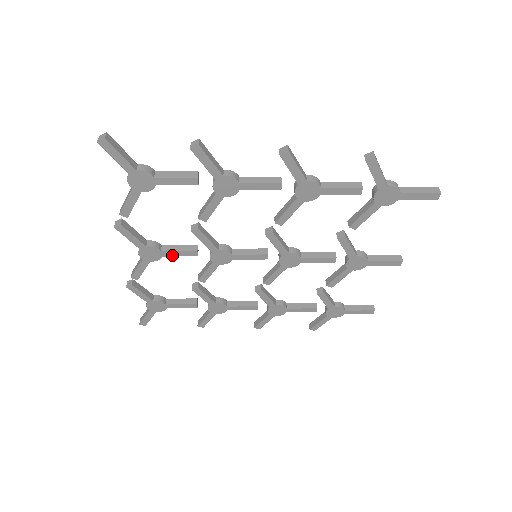
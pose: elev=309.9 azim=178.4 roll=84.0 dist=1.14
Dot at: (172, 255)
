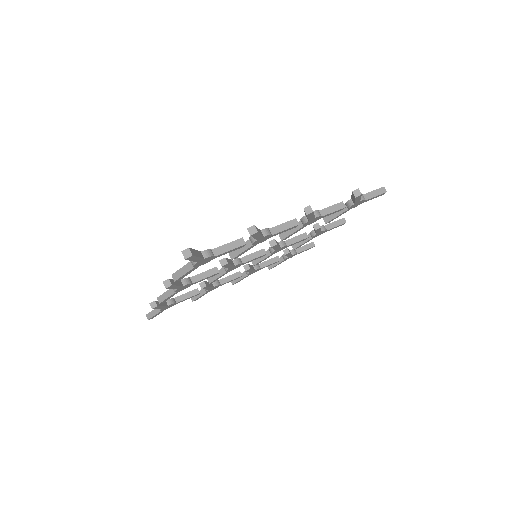
Dot at: (199, 281)
